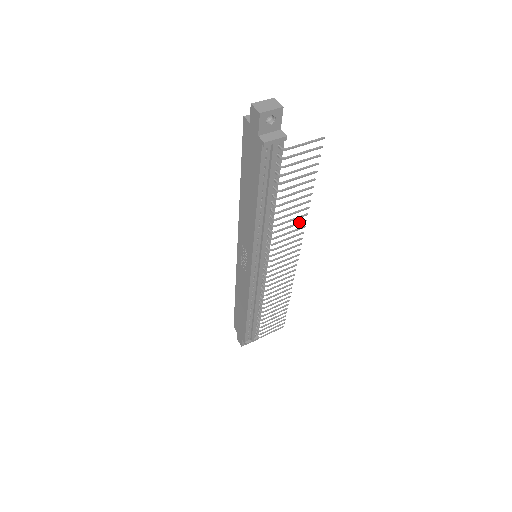
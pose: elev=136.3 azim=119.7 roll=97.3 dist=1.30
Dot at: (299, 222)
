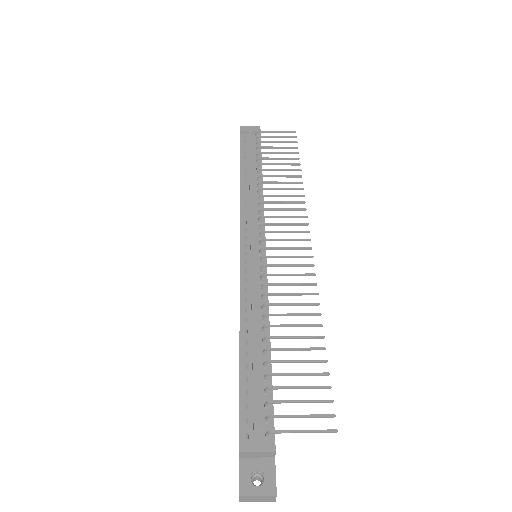
Dot at: (294, 196)
